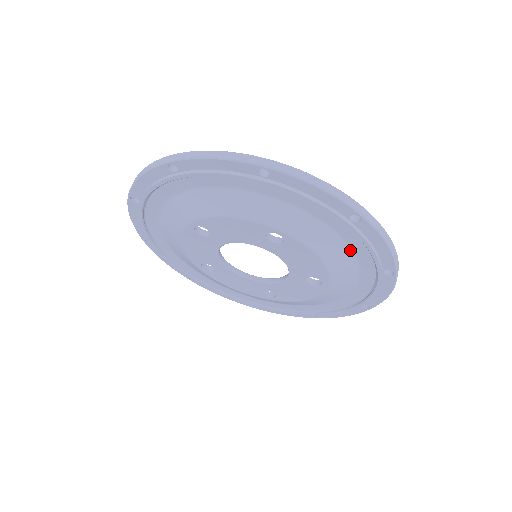
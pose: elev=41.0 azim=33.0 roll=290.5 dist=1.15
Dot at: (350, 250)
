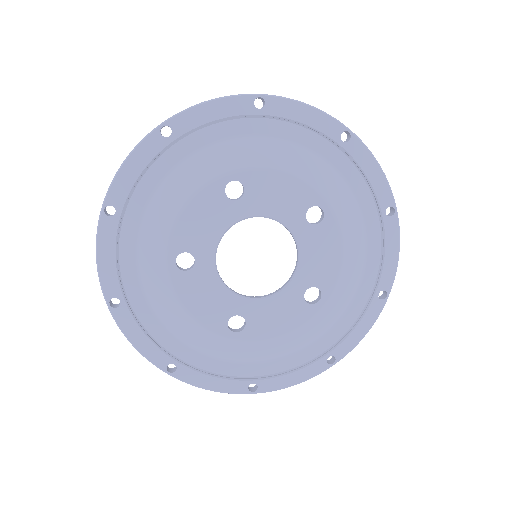
Dot at: (296, 145)
